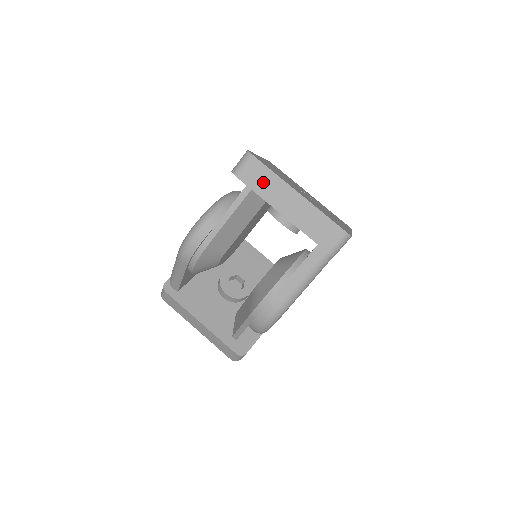
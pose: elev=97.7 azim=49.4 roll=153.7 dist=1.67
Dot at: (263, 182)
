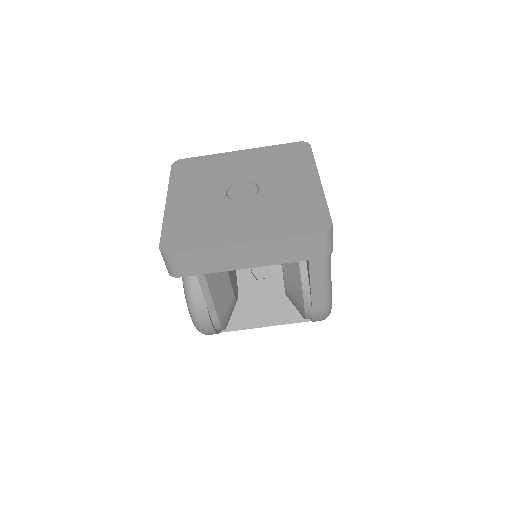
Dot at: (206, 262)
